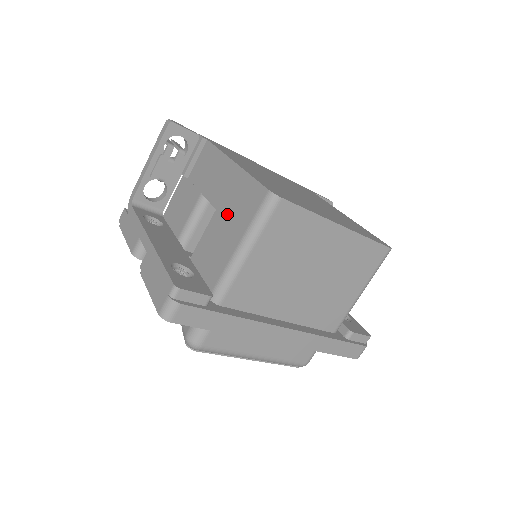
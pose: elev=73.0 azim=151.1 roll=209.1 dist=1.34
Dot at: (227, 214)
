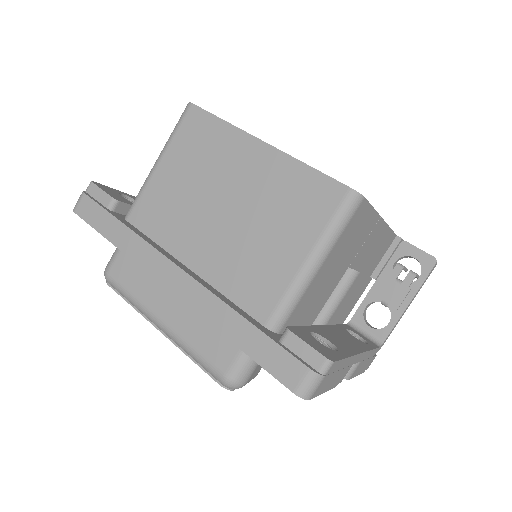
Dot at: occluded
